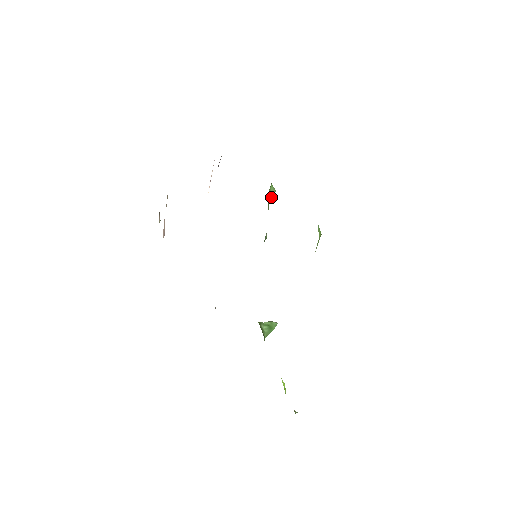
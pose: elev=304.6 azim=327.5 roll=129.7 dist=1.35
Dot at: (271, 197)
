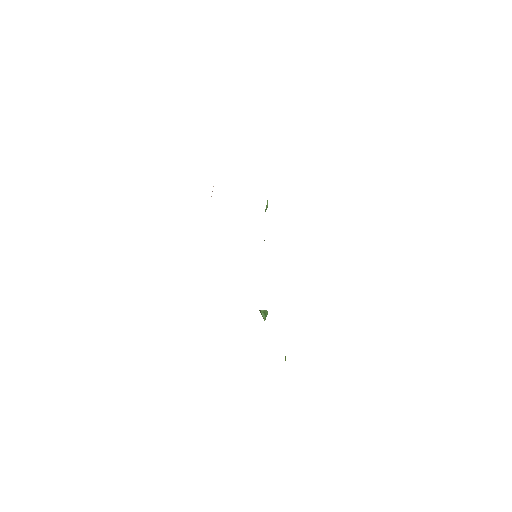
Dot at: (266, 209)
